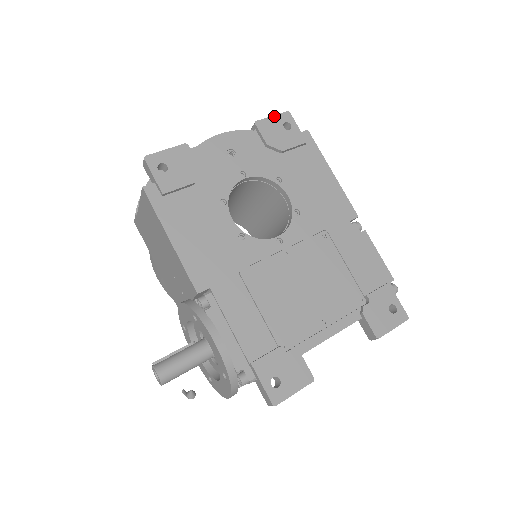
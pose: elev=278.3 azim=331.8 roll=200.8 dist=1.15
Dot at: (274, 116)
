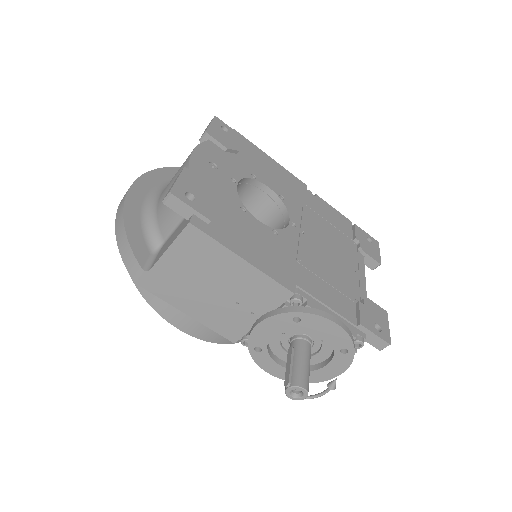
Dot at: (211, 123)
